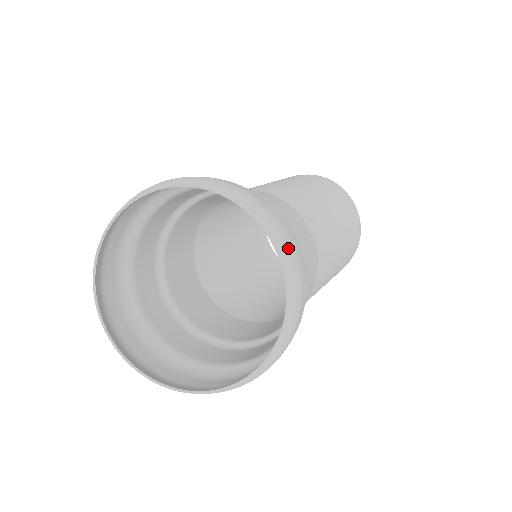
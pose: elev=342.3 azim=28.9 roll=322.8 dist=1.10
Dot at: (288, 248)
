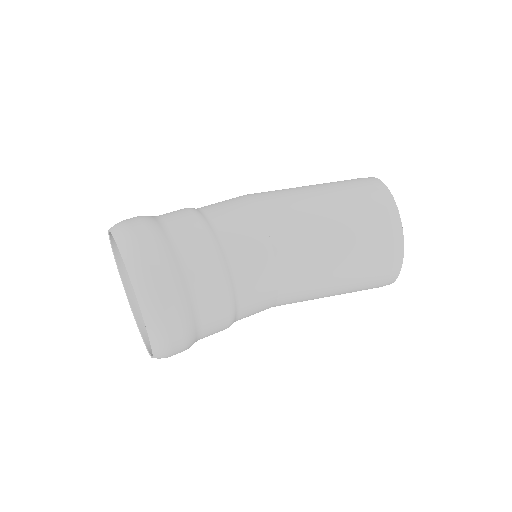
Dot at: (162, 344)
